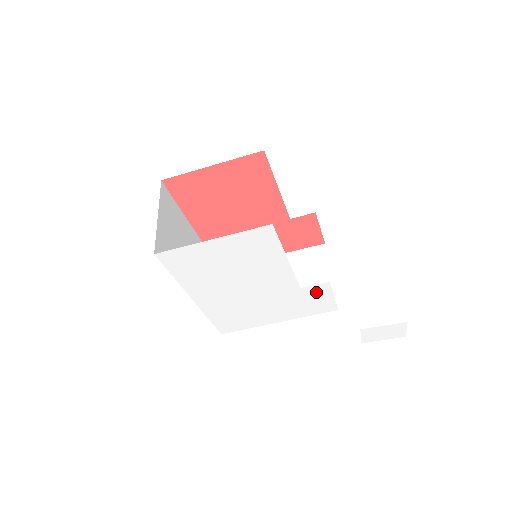
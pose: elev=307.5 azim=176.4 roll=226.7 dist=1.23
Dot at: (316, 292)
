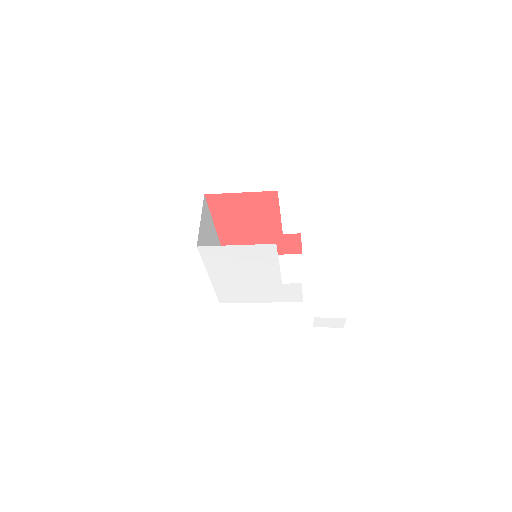
Dot at: (291, 288)
